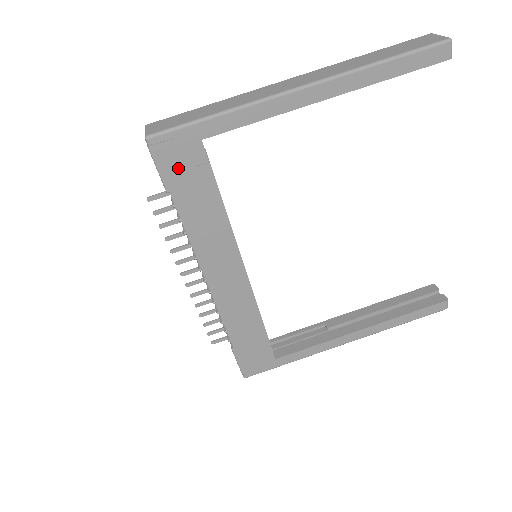
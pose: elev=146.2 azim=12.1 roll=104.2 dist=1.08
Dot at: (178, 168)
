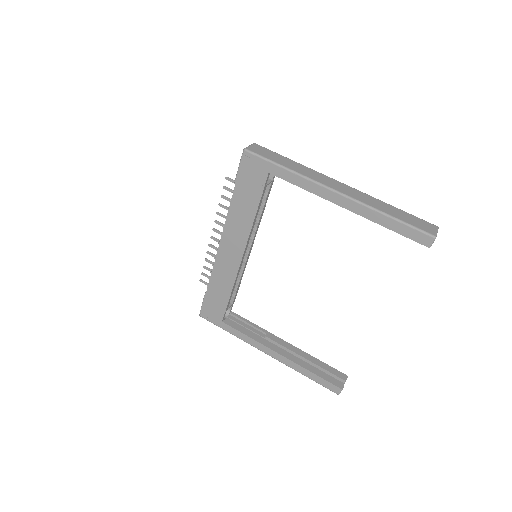
Dot at: (248, 176)
